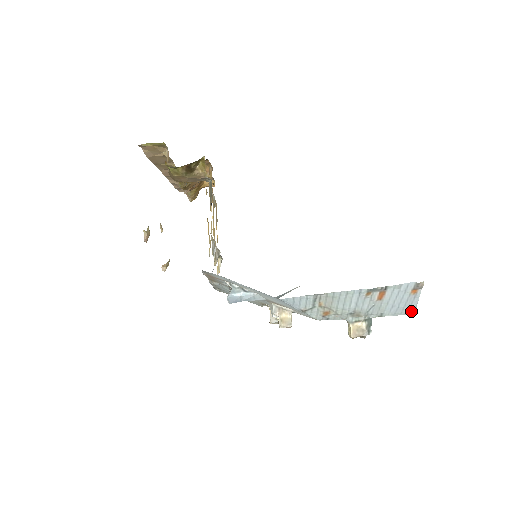
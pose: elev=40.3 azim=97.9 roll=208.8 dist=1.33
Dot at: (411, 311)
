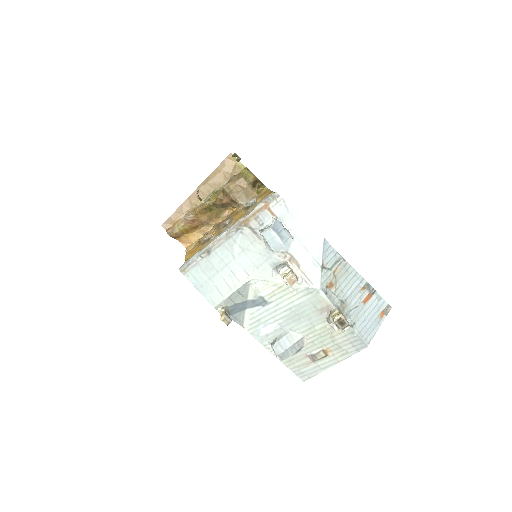
Dot at: (368, 340)
